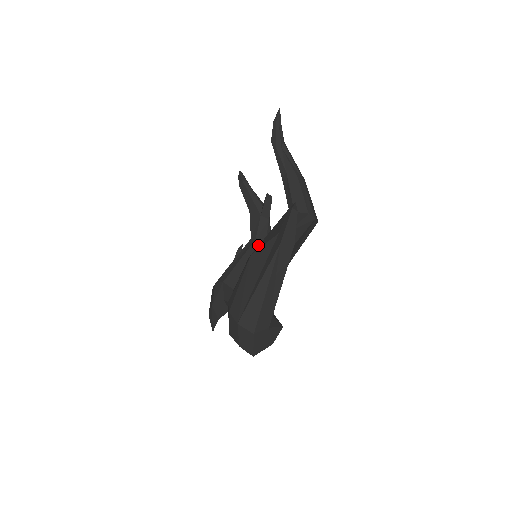
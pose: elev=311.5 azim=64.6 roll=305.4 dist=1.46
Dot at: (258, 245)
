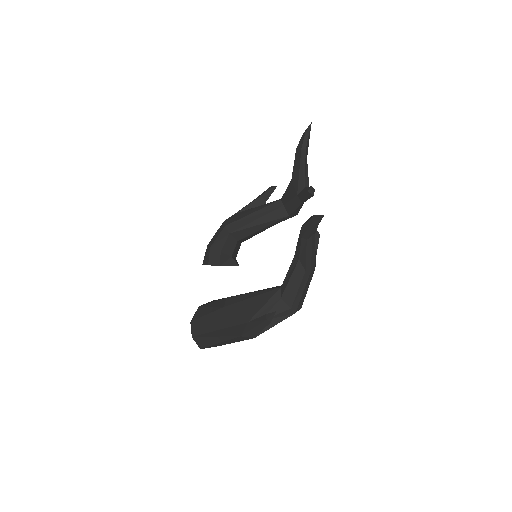
Dot at: (282, 213)
